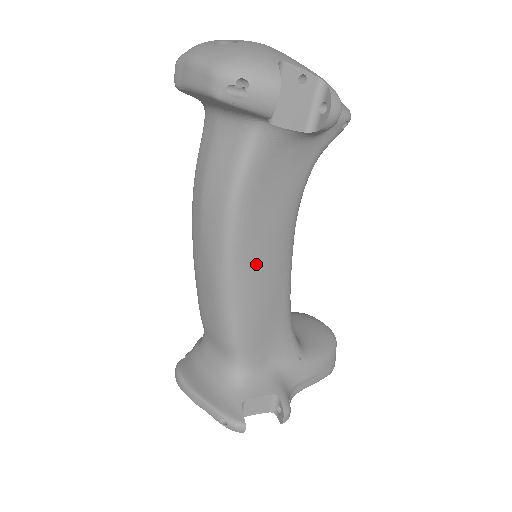
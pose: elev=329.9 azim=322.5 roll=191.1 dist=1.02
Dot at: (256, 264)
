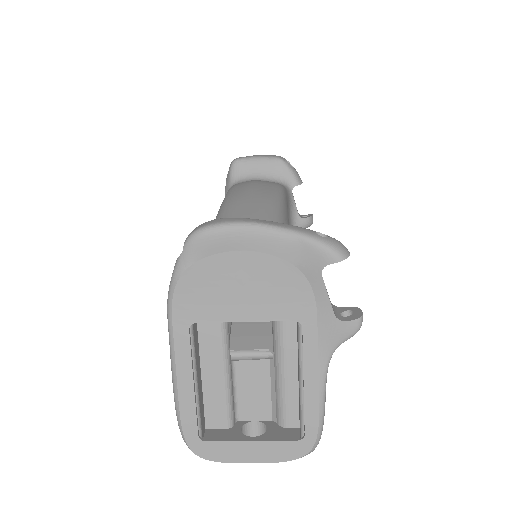
Dot at: occluded
